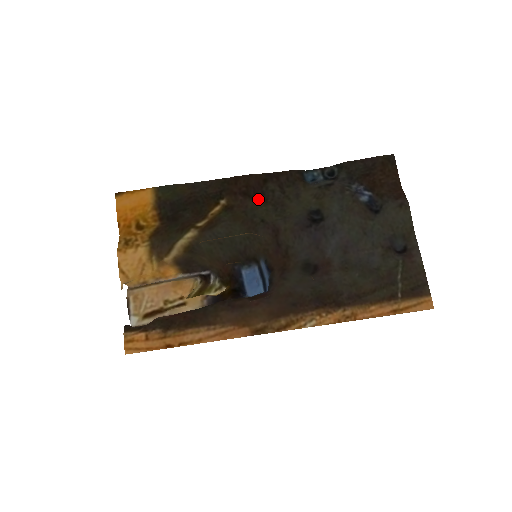
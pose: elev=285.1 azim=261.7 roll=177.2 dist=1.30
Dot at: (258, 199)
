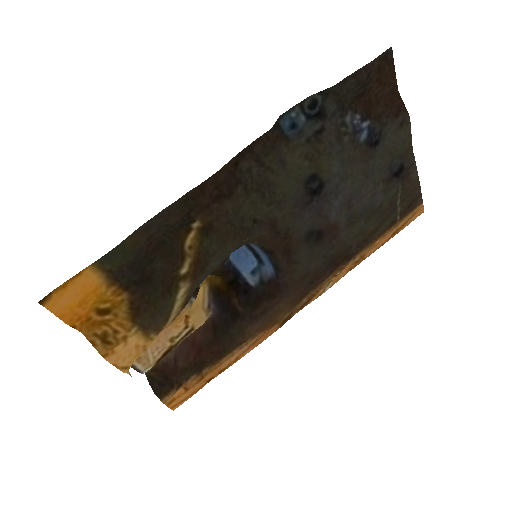
Dot at: (236, 193)
